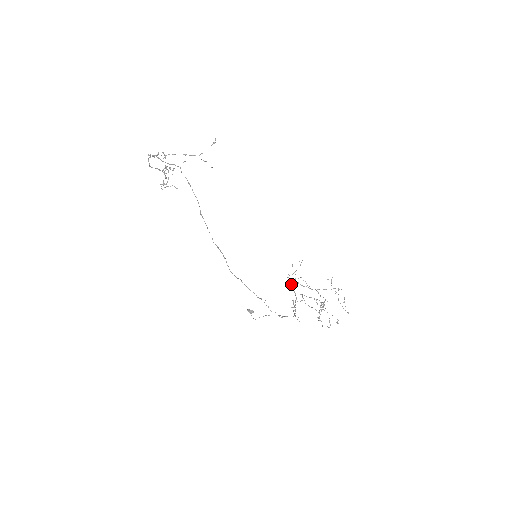
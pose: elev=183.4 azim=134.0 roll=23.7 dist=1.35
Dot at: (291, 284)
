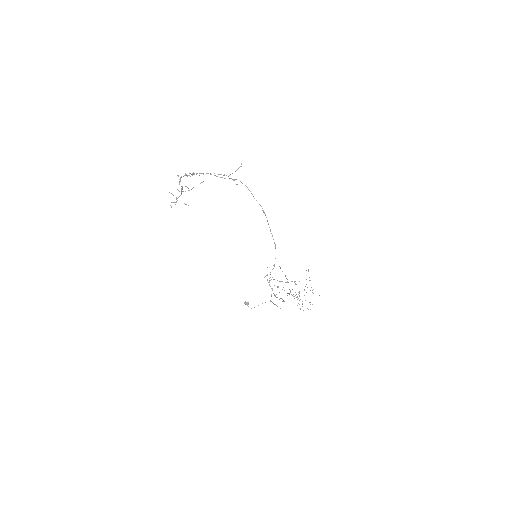
Dot at: (268, 282)
